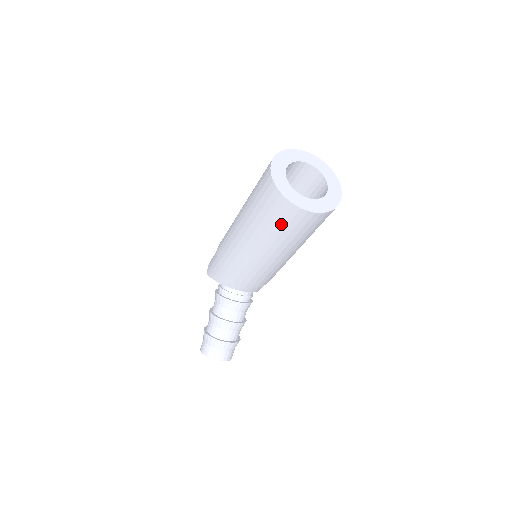
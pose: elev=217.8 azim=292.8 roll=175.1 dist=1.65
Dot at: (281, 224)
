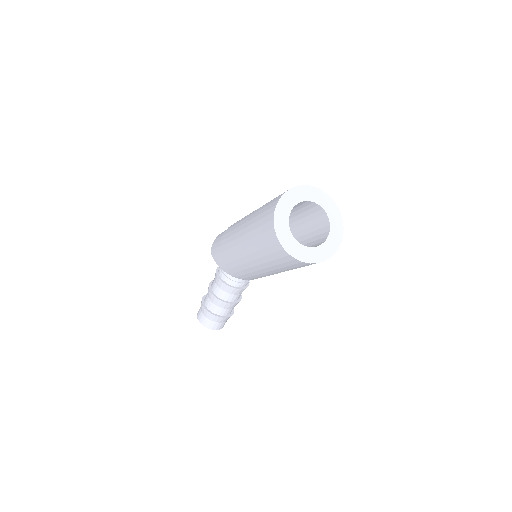
Dot at: (277, 260)
